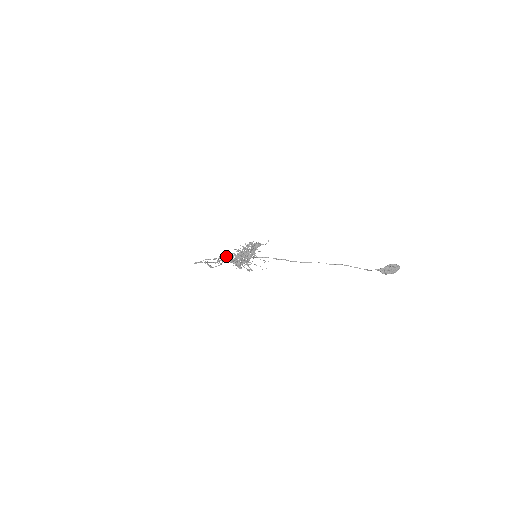
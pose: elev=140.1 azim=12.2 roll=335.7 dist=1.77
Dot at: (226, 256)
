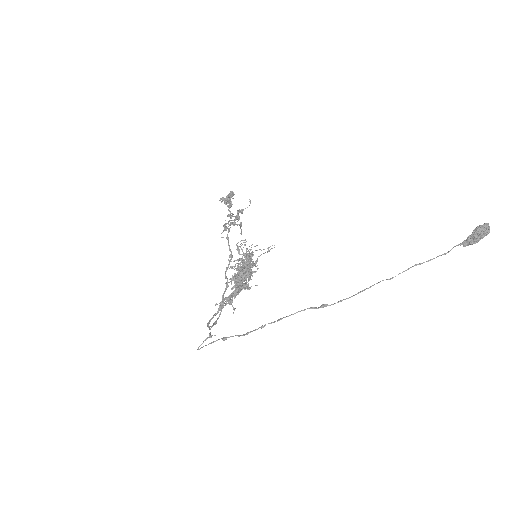
Dot at: (227, 301)
